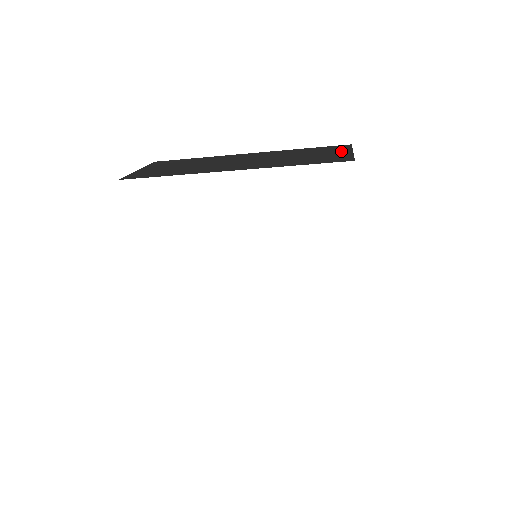
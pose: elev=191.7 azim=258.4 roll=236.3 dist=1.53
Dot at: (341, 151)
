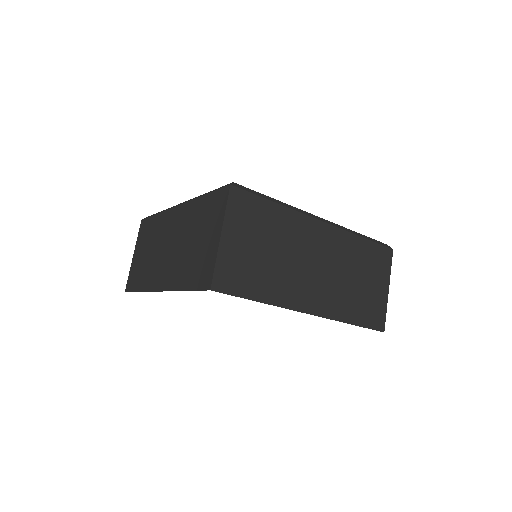
Dot at: (215, 230)
